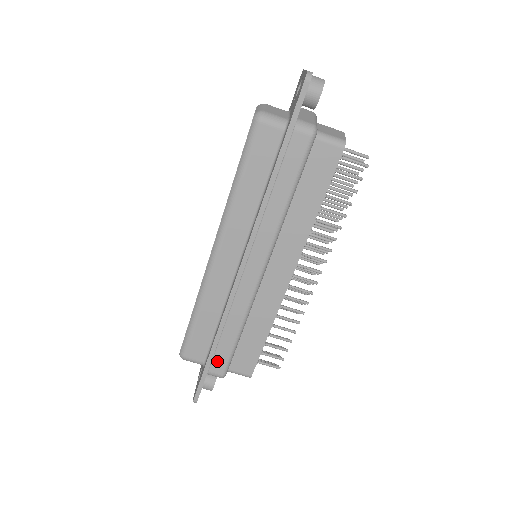
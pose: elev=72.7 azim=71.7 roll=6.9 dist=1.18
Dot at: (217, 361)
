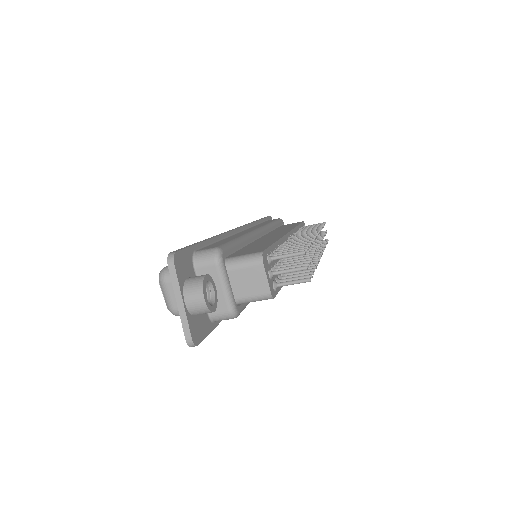
Dot at: occluded
